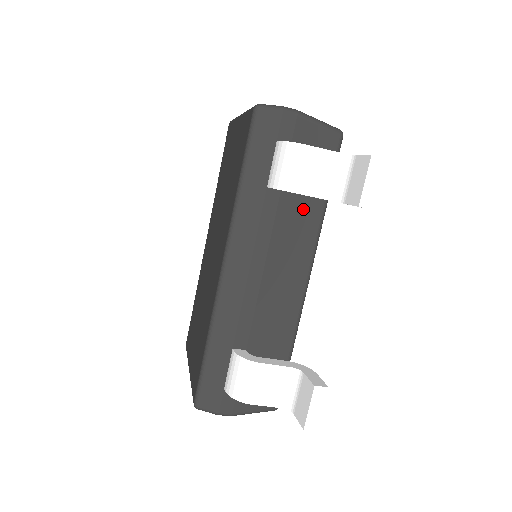
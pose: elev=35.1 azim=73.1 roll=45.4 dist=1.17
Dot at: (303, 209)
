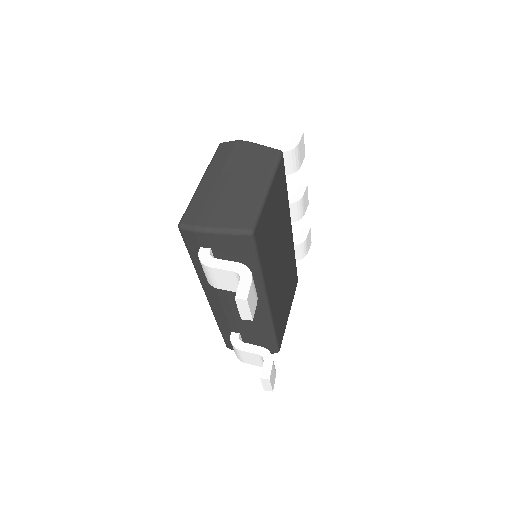
Dot at: occluded
